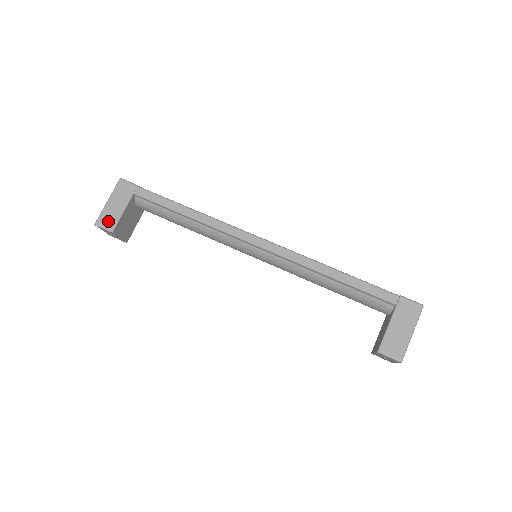
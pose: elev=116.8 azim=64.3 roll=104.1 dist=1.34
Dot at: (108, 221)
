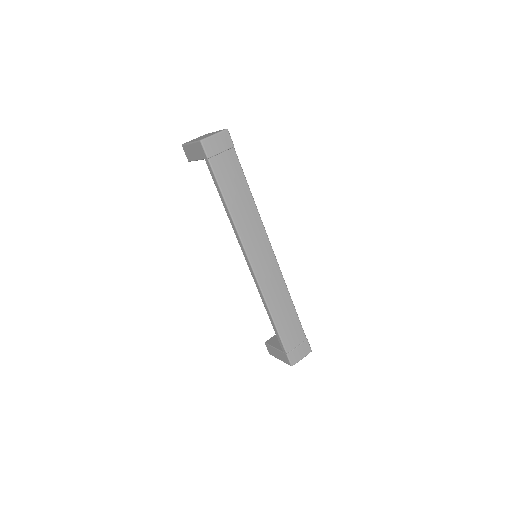
Dot at: (188, 154)
